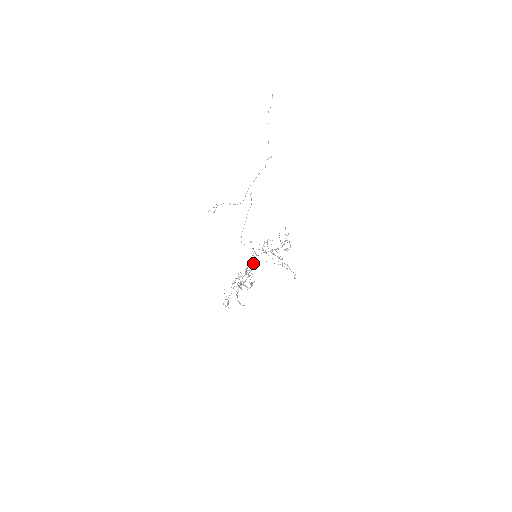
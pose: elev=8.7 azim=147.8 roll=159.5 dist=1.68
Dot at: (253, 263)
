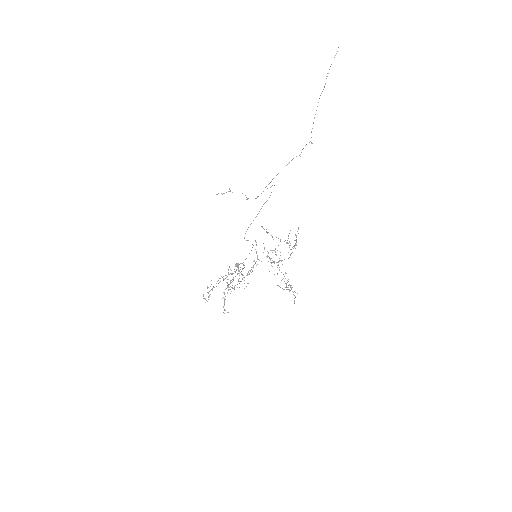
Dot at: (251, 267)
